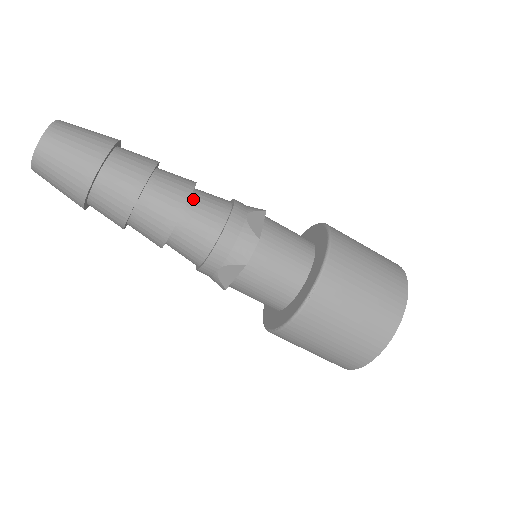
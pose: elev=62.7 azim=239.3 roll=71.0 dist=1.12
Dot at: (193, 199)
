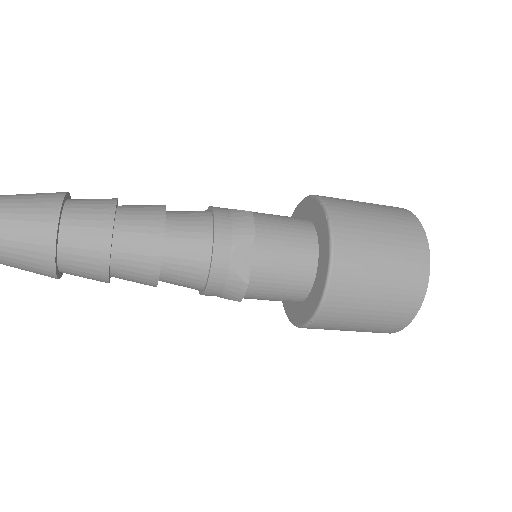
Dot at: (166, 255)
